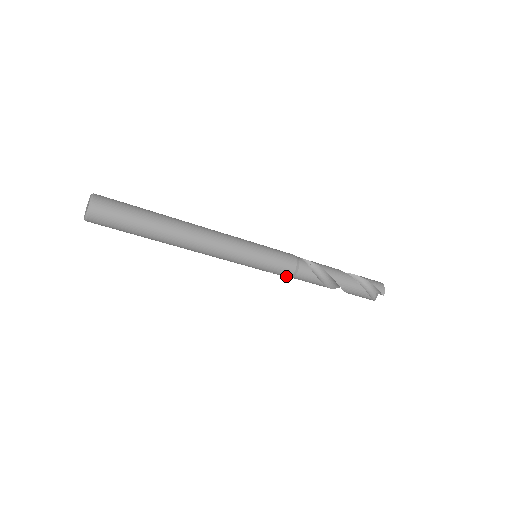
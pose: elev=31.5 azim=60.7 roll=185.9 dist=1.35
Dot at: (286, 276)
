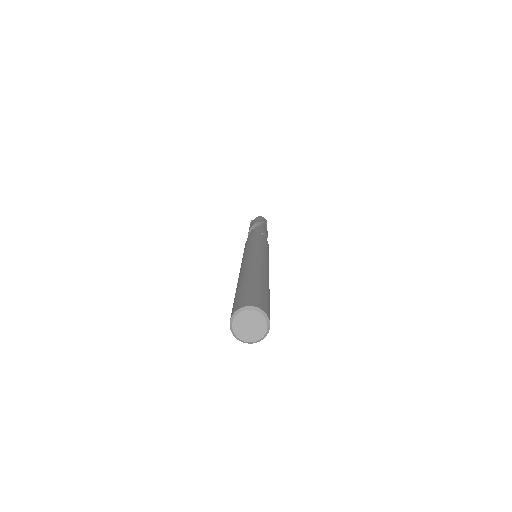
Dot at: occluded
